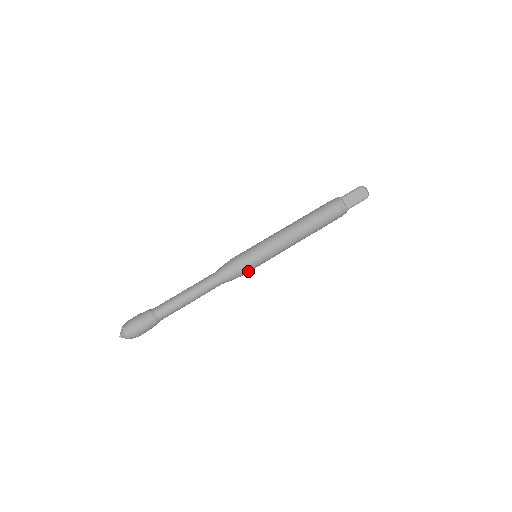
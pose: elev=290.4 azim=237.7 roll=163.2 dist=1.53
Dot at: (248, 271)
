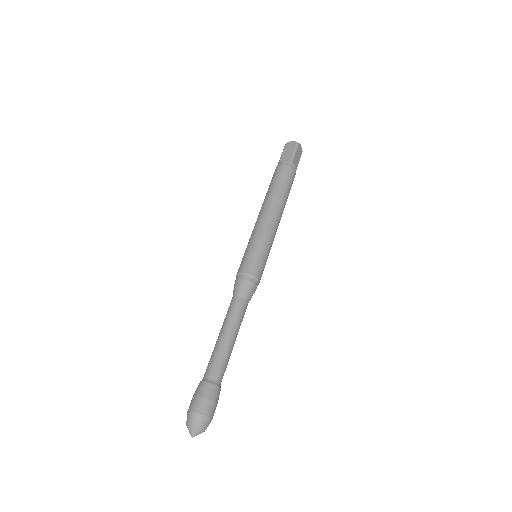
Dot at: occluded
